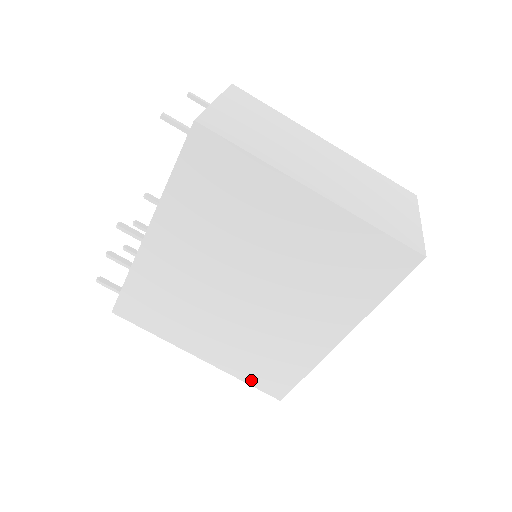
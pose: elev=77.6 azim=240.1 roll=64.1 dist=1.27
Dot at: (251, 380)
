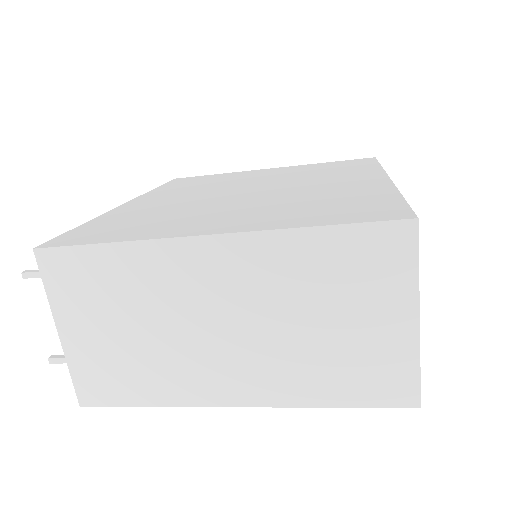
Dot at: occluded
